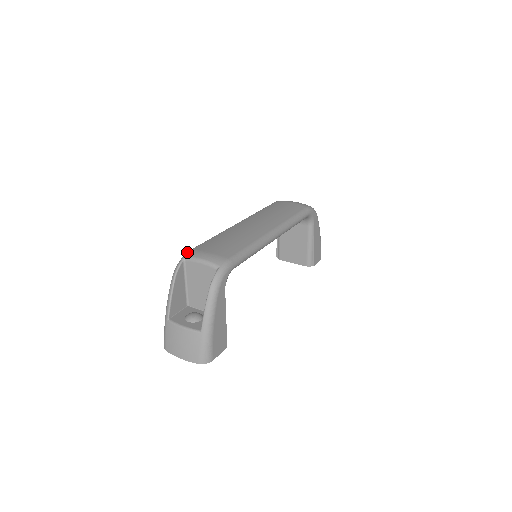
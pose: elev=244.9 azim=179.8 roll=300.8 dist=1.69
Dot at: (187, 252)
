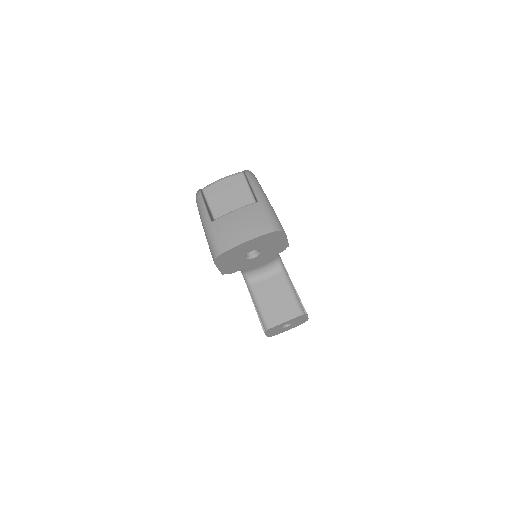
Dot at: occluded
